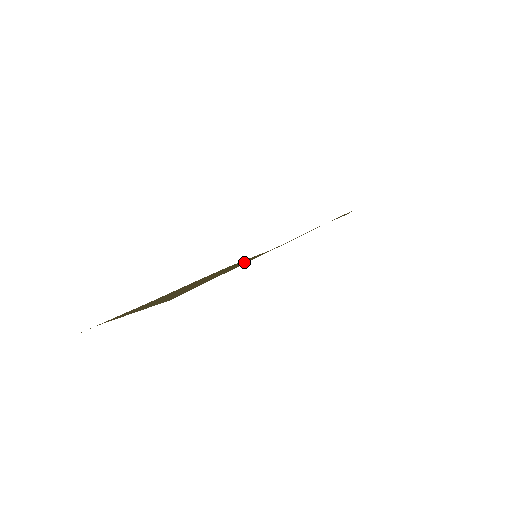
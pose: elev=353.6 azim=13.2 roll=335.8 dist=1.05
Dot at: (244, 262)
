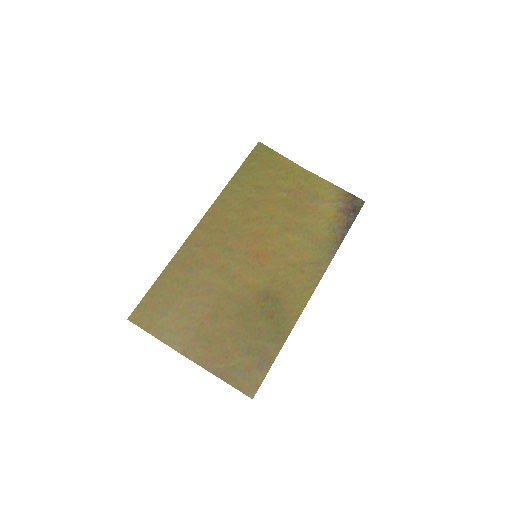
Dot at: (257, 221)
